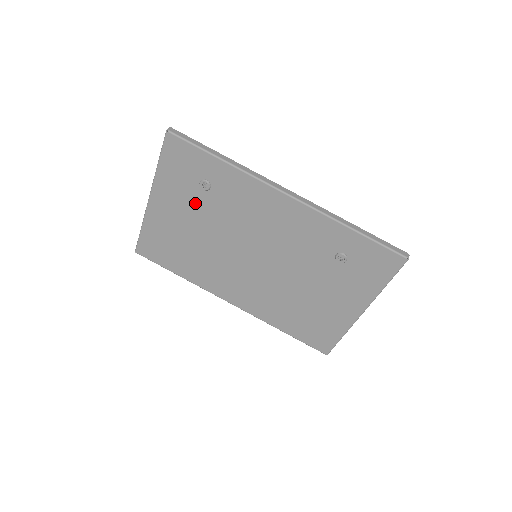
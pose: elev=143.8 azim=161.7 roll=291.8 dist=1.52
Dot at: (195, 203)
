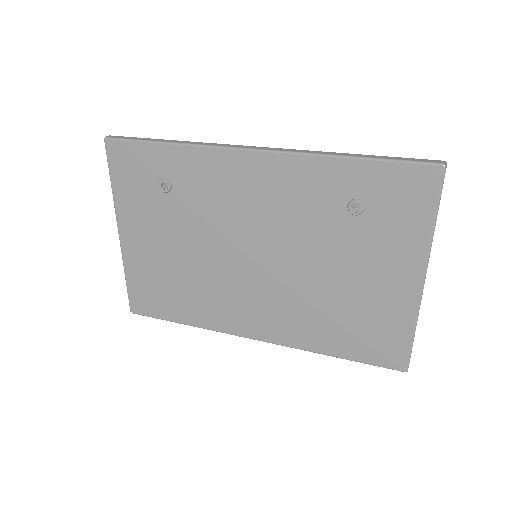
Dot at: (164, 215)
